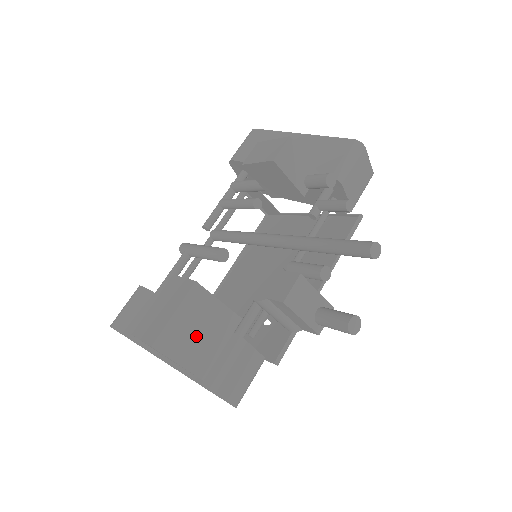
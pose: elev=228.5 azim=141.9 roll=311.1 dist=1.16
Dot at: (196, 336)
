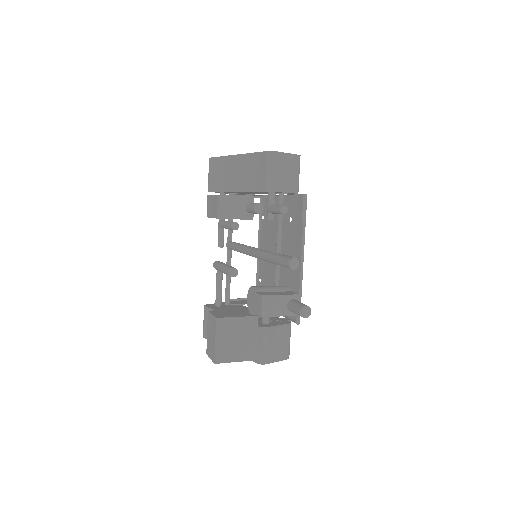
Dot at: (236, 343)
